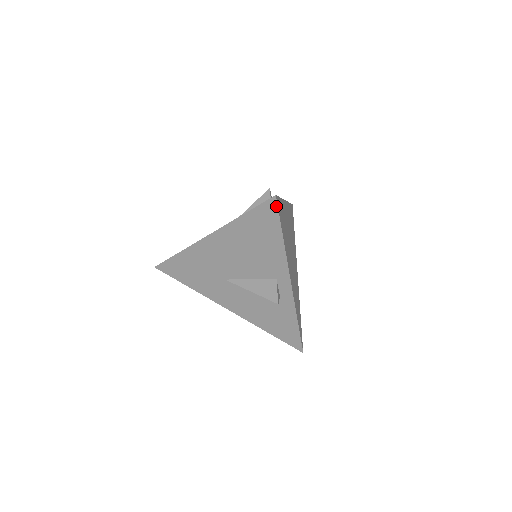
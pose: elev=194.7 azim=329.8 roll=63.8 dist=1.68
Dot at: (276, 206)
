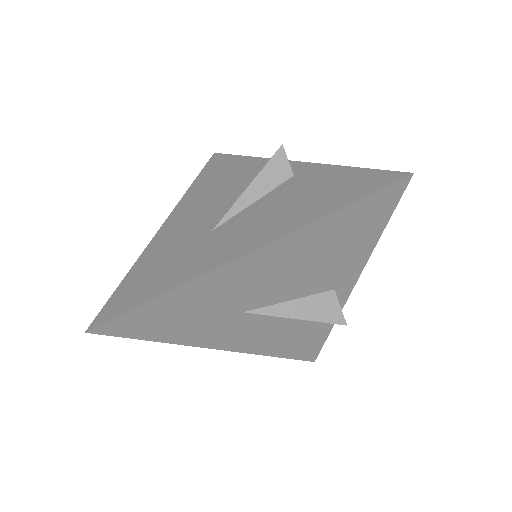
Dot at: (403, 190)
